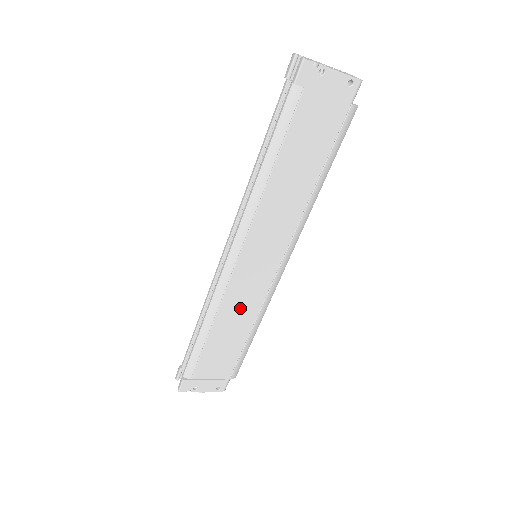
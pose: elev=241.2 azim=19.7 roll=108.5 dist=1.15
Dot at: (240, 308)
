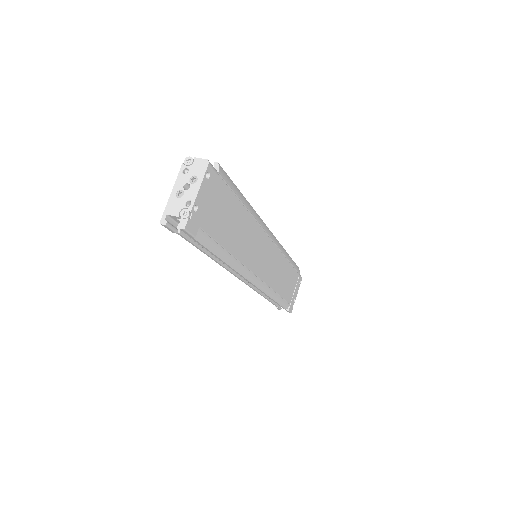
Dot at: (277, 271)
